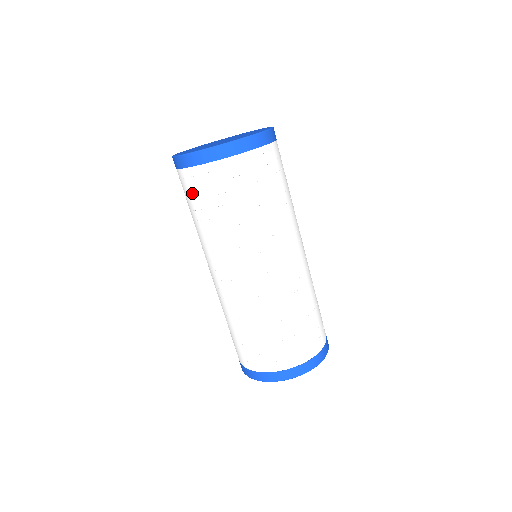
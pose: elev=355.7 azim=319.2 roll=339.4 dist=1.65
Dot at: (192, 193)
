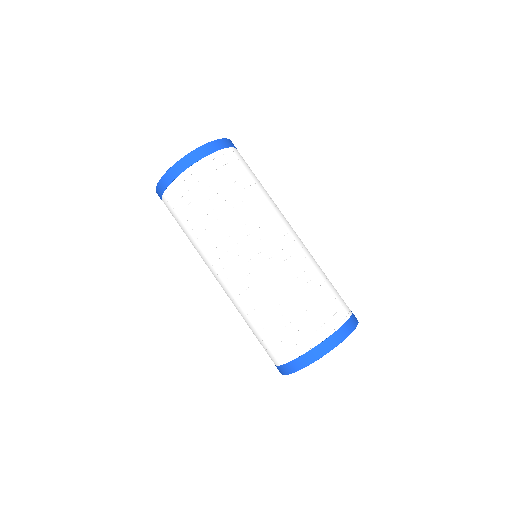
Dot at: (174, 214)
